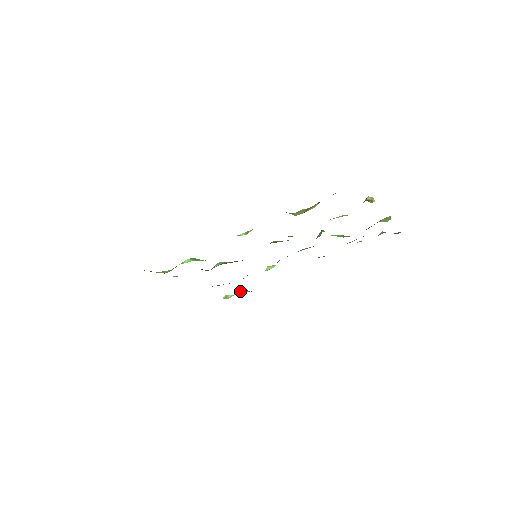
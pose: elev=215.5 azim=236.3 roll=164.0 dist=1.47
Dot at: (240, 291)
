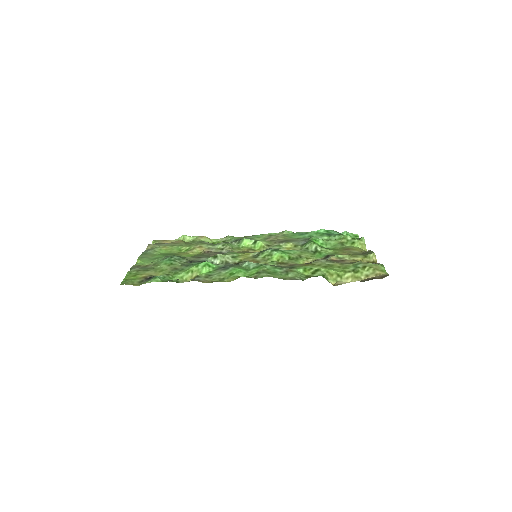
Dot at: (203, 240)
